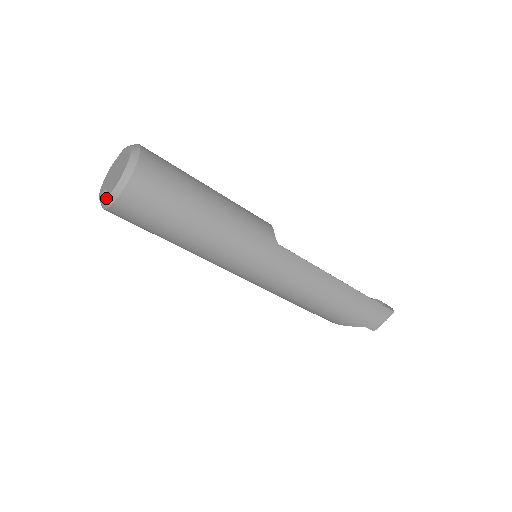
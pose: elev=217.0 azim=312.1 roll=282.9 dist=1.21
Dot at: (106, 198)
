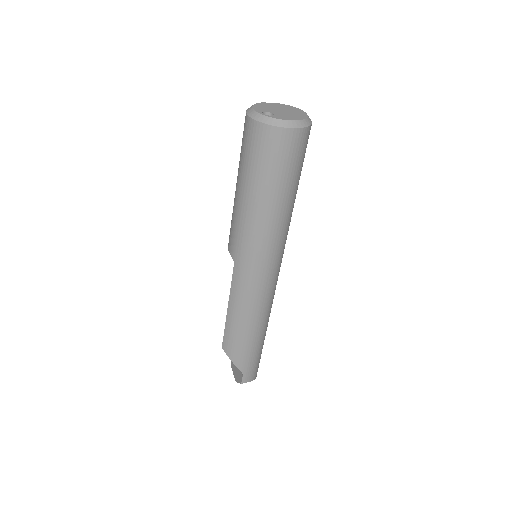
Dot at: (278, 119)
